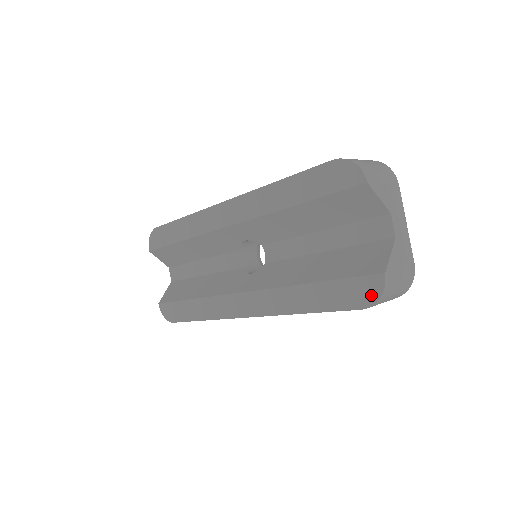
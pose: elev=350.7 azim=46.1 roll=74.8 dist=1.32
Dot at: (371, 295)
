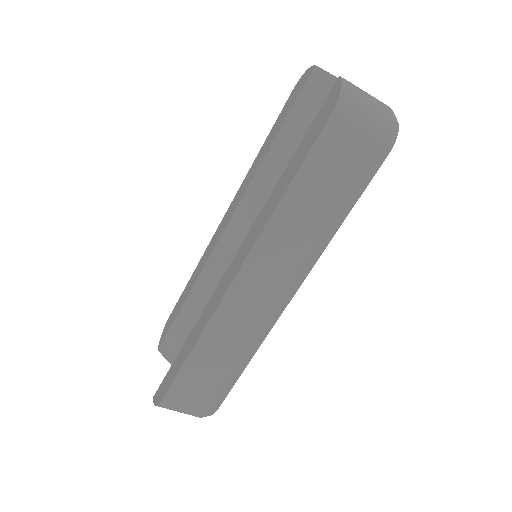
Dot at: (333, 100)
